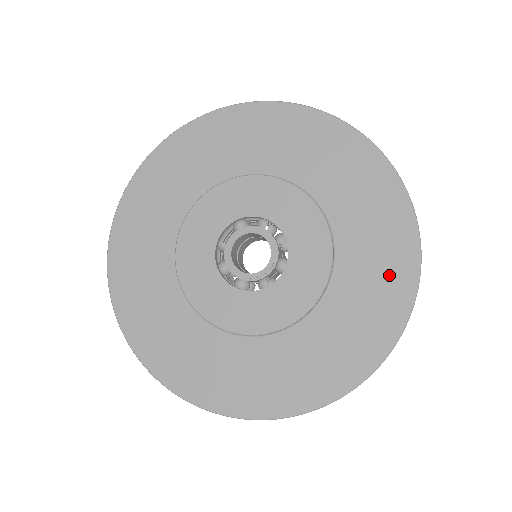
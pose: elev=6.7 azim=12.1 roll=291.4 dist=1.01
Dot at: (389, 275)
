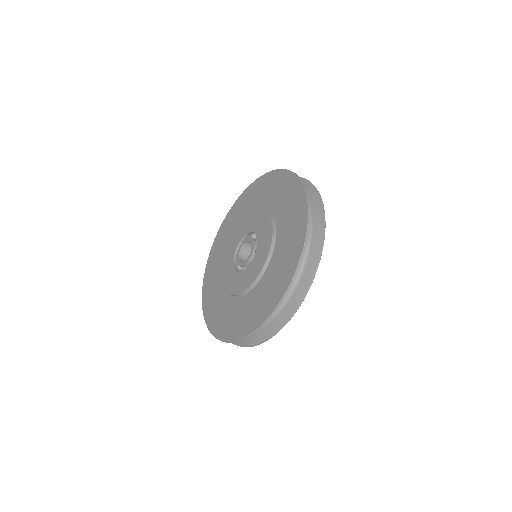
Dot at: (296, 229)
